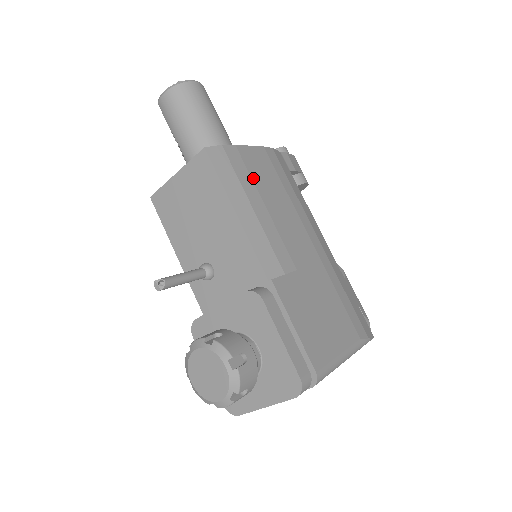
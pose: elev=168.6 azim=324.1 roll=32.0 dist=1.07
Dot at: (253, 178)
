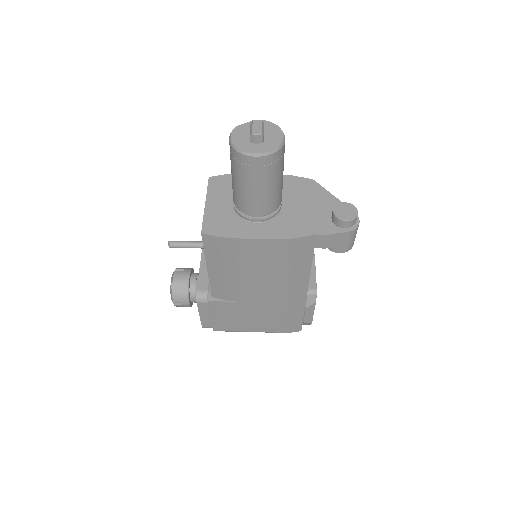
Dot at: (238, 258)
